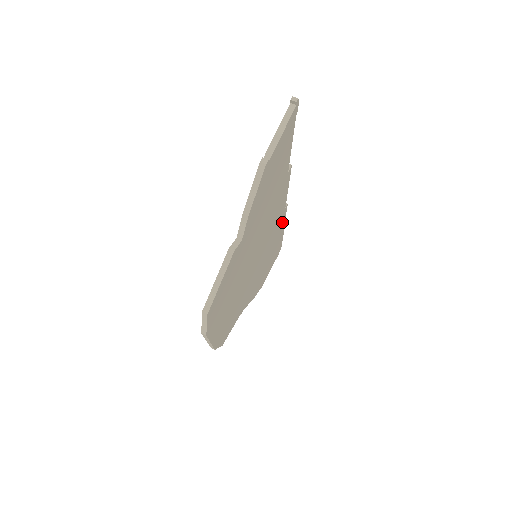
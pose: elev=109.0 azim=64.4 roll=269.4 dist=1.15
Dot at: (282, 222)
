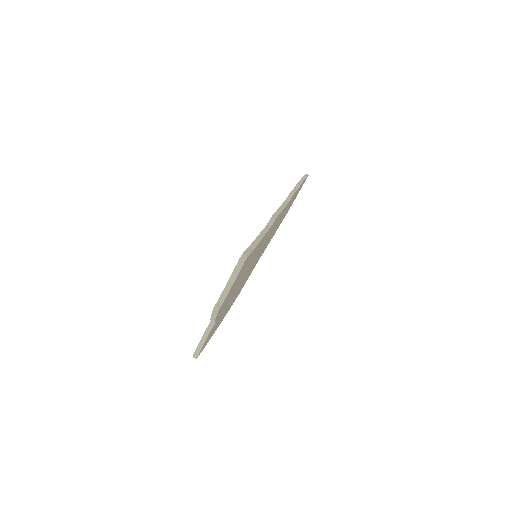
Dot at: occluded
